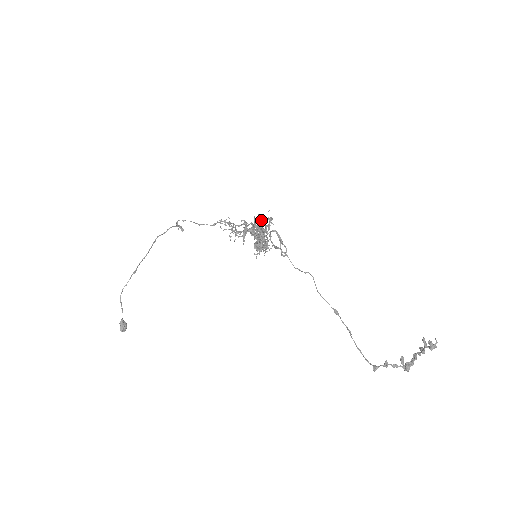
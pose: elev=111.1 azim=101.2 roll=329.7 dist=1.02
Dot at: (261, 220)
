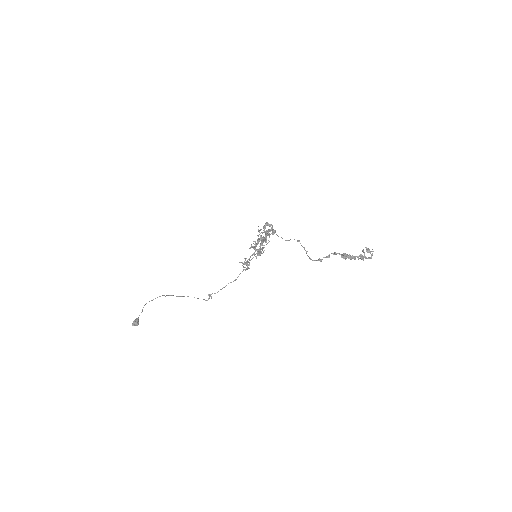
Dot at: (265, 225)
